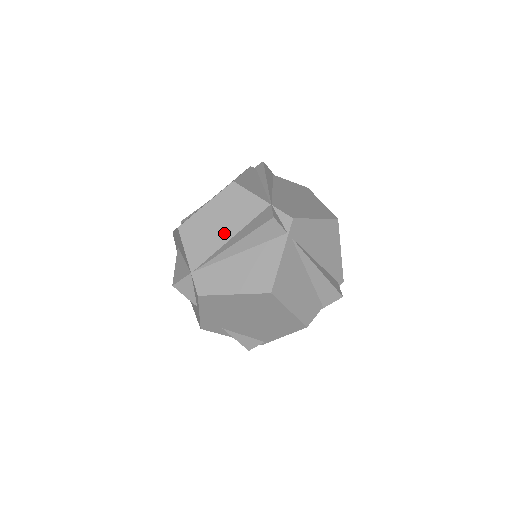
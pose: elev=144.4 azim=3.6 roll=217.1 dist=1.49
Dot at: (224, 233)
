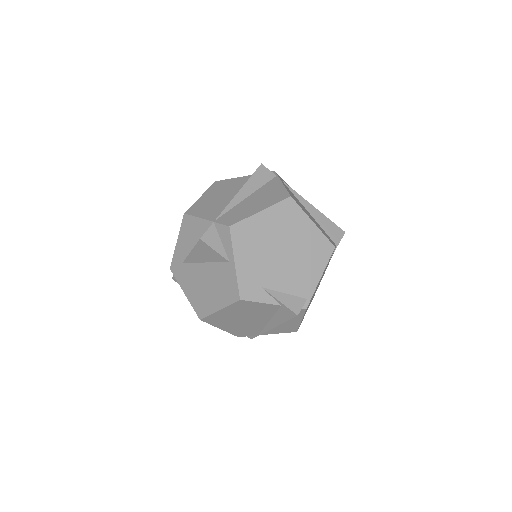
Dot at: (227, 197)
